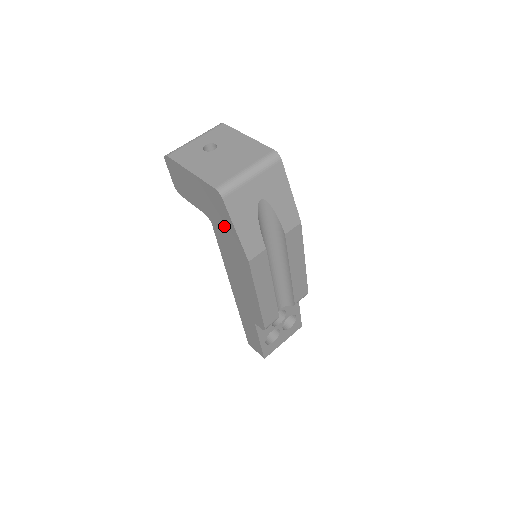
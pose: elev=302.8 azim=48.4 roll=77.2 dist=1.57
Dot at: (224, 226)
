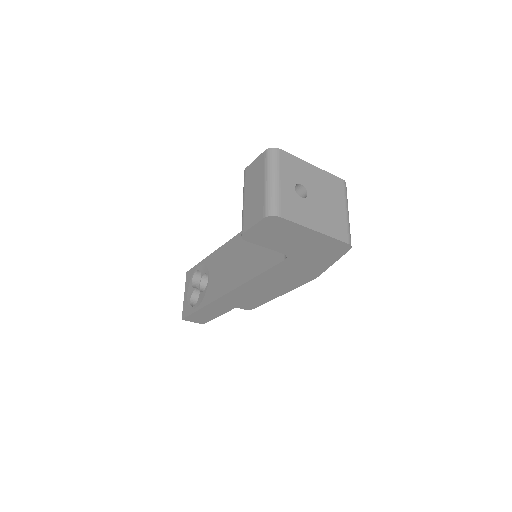
Dot at: (313, 262)
